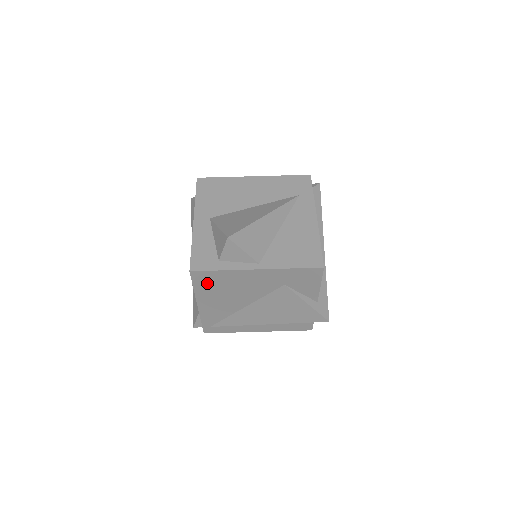
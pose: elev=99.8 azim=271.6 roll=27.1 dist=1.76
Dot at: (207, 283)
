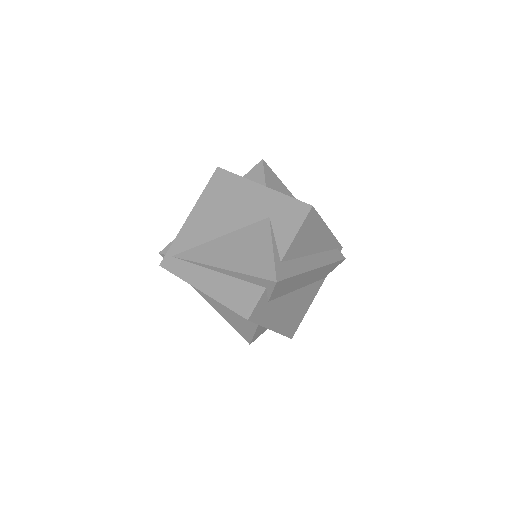
Dot at: (217, 187)
